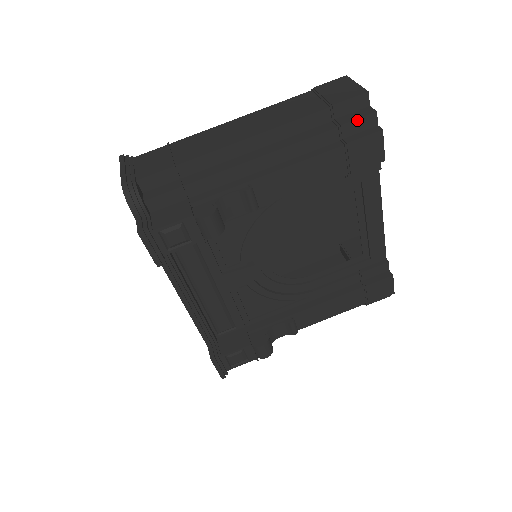
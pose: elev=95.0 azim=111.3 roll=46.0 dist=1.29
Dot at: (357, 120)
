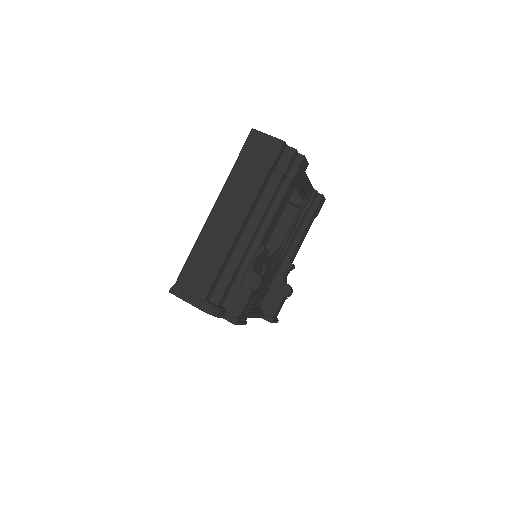
Dot at: (290, 163)
